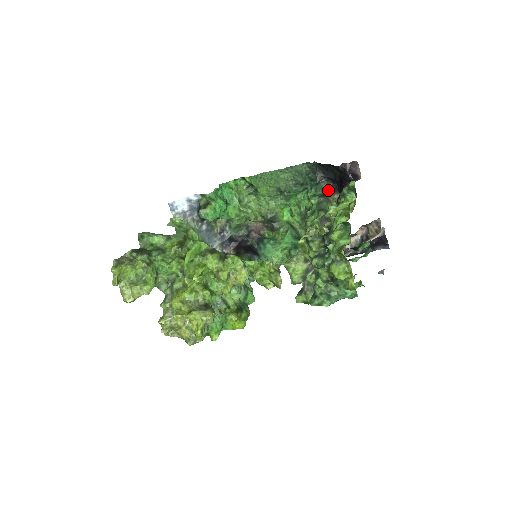
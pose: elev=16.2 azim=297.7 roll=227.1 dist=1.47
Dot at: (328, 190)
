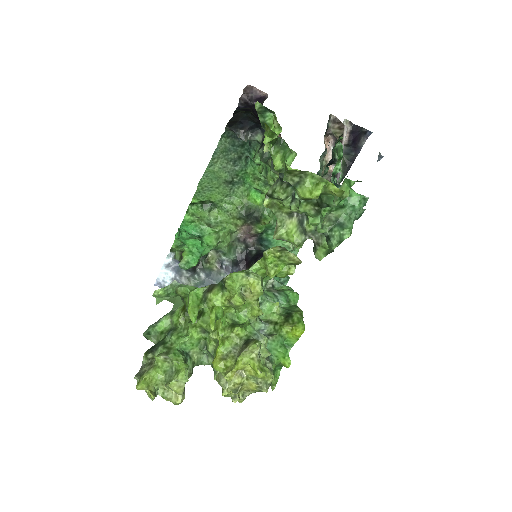
Dot at: (262, 139)
